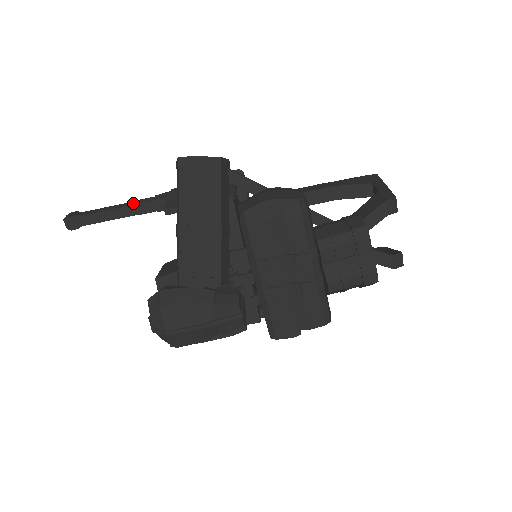
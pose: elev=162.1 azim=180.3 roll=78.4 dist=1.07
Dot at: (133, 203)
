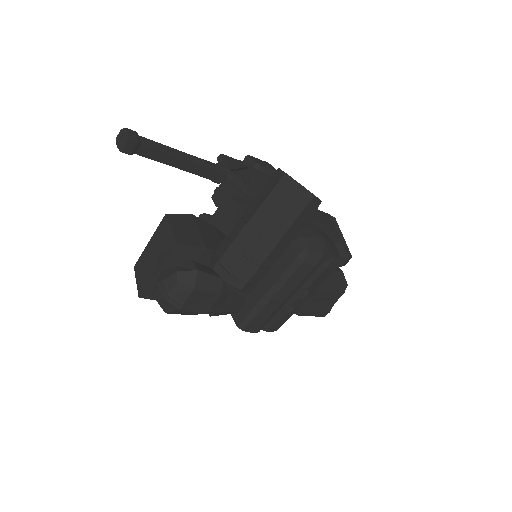
Dot at: (200, 163)
